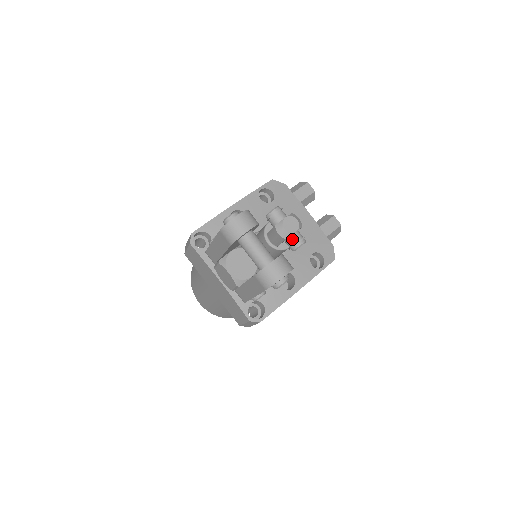
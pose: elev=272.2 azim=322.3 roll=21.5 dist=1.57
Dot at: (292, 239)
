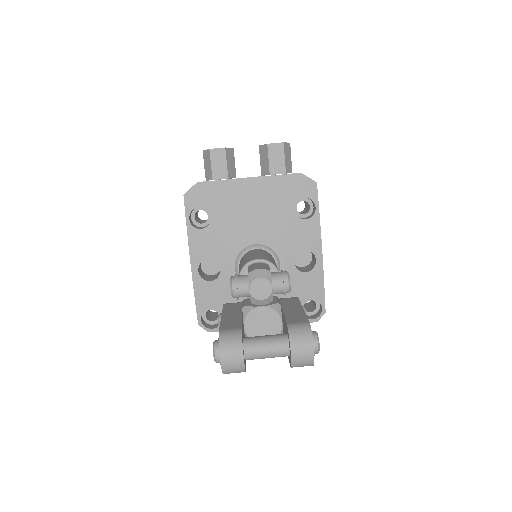
Dot at: (276, 292)
